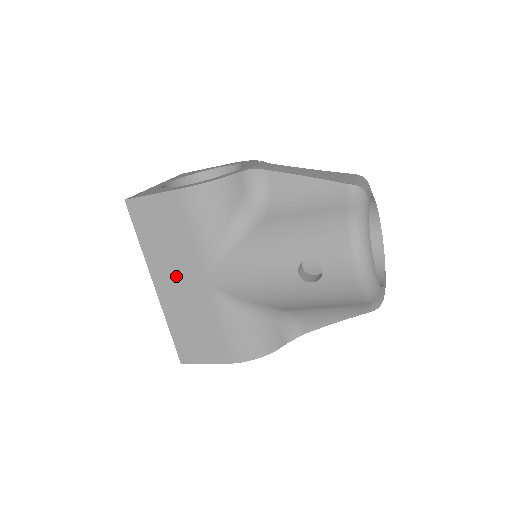
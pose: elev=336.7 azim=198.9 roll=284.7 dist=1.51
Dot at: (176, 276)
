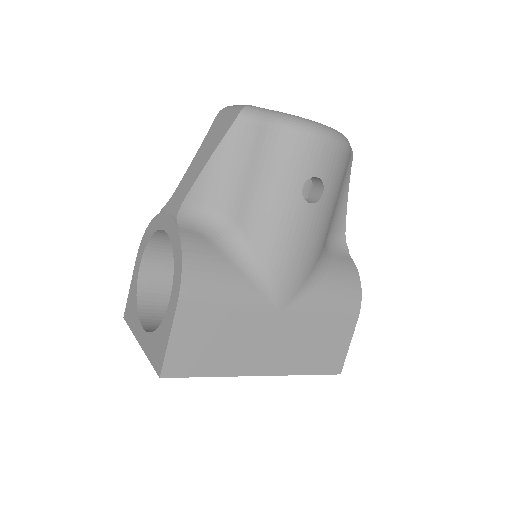
Dot at: (261, 345)
